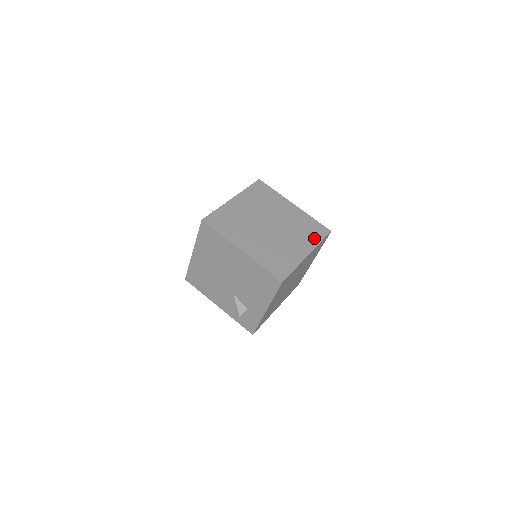
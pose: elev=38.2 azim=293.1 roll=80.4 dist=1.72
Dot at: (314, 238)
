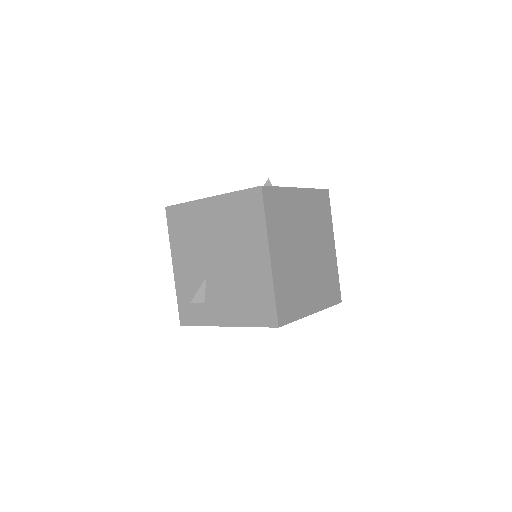
Dot at: (327, 298)
